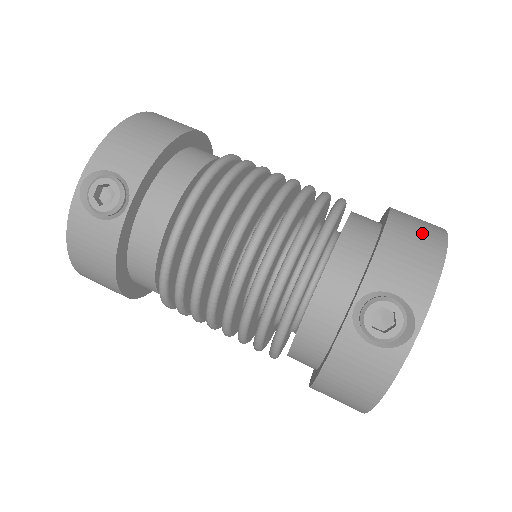
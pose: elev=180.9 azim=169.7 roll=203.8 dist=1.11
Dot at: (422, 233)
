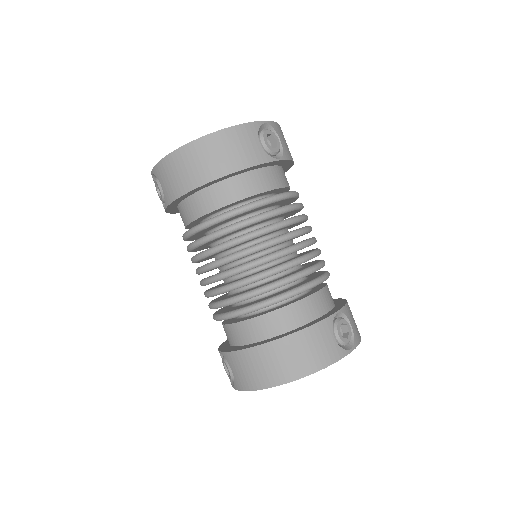
Dot at: occluded
